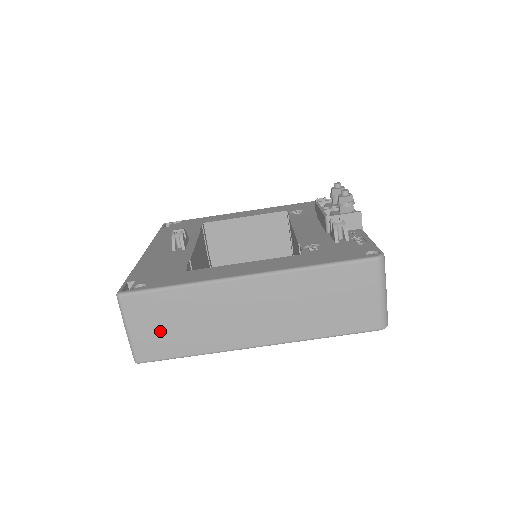
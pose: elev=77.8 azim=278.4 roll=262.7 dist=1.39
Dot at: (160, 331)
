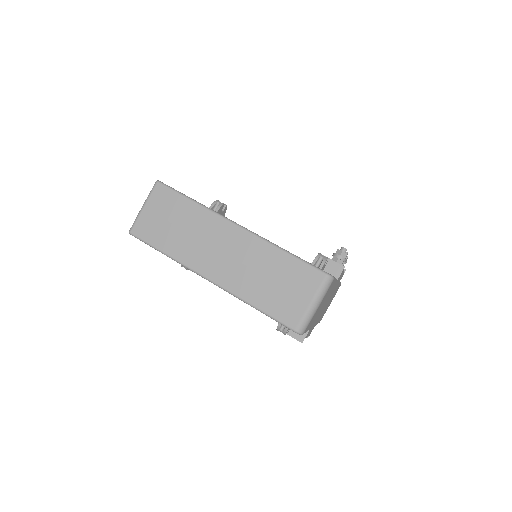
Dot at: (160, 221)
